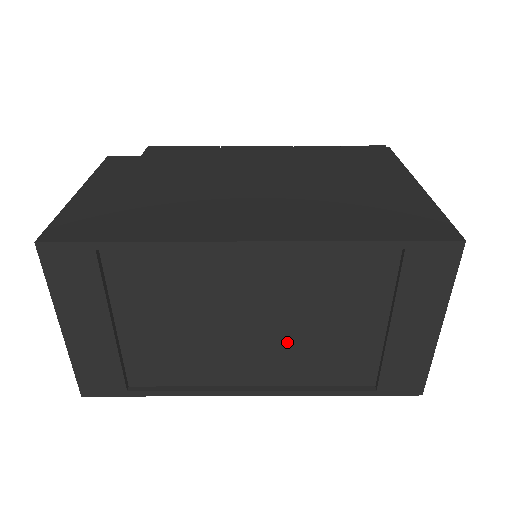
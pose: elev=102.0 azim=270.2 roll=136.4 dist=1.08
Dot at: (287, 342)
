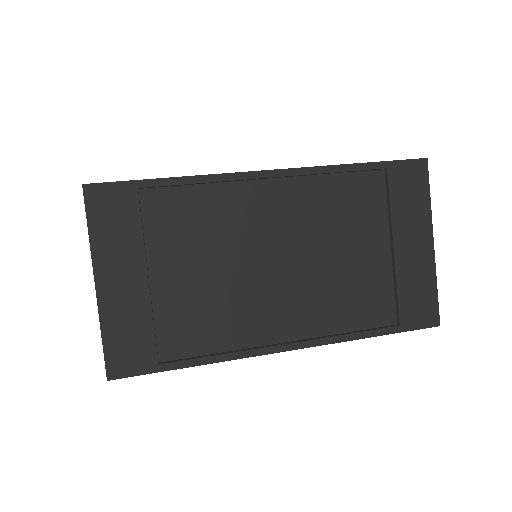
Dot at: (310, 280)
